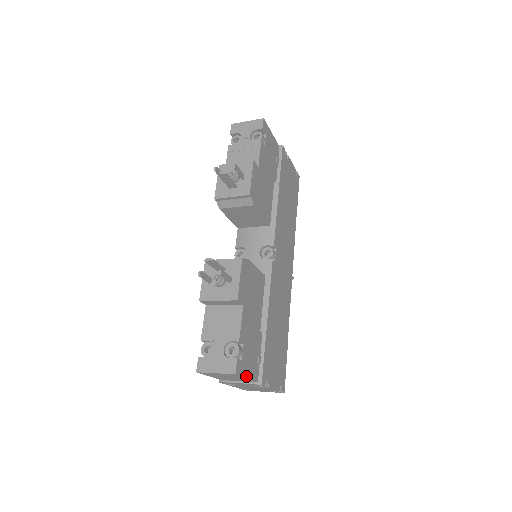
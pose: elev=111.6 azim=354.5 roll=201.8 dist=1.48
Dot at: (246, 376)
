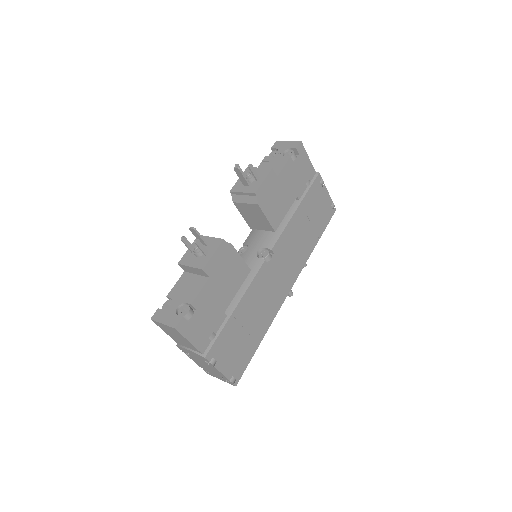
Dot at: (189, 339)
